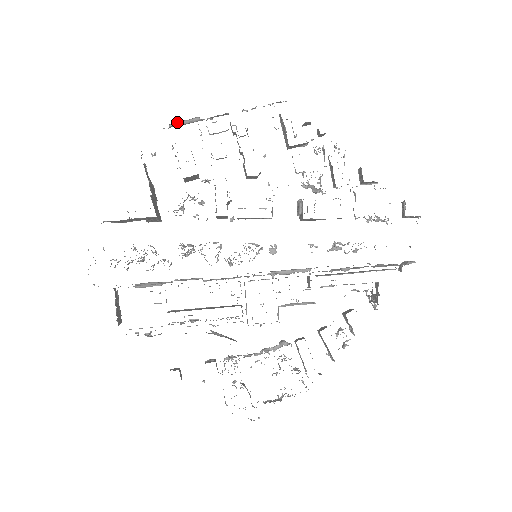
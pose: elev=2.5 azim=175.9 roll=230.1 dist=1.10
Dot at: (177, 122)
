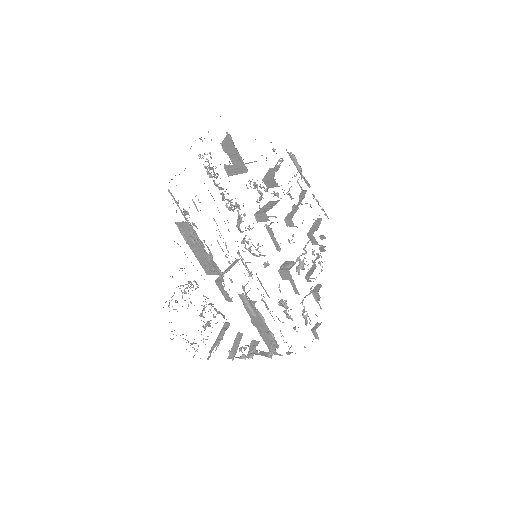
Dot at: (294, 156)
